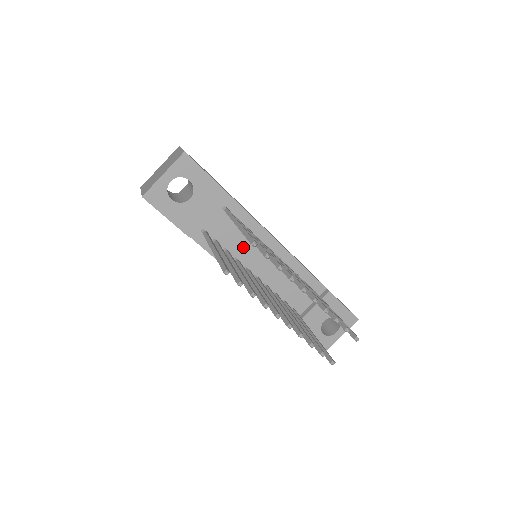
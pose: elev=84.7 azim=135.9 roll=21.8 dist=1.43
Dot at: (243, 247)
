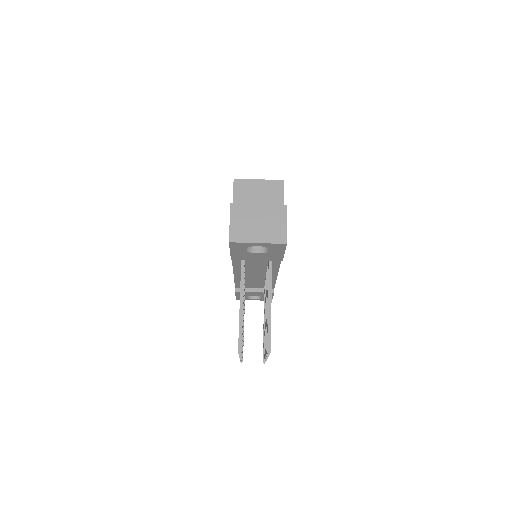
Dot at: (256, 267)
